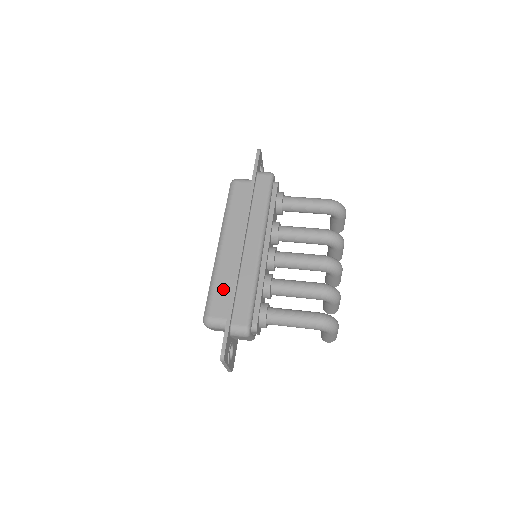
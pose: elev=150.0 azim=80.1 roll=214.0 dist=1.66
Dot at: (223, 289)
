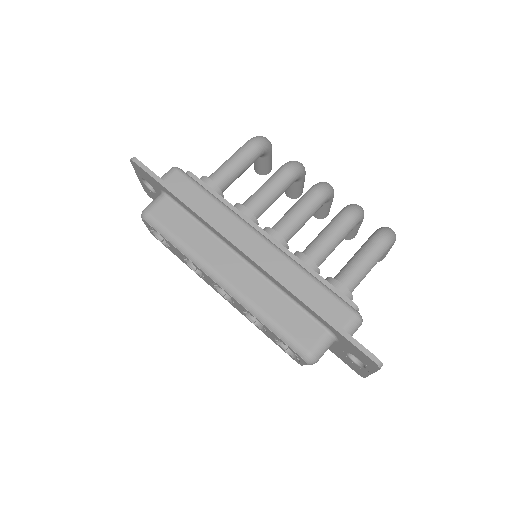
Dot at: (284, 313)
